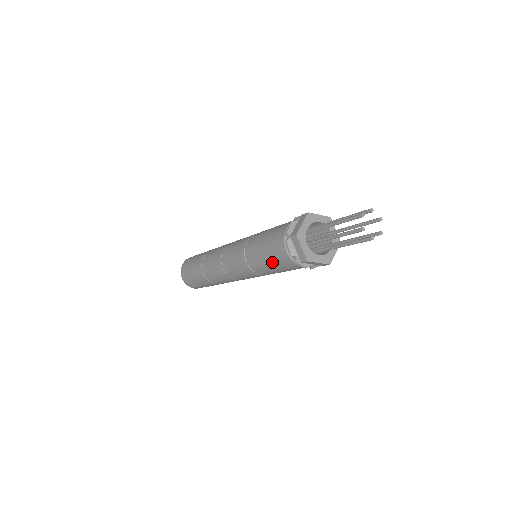
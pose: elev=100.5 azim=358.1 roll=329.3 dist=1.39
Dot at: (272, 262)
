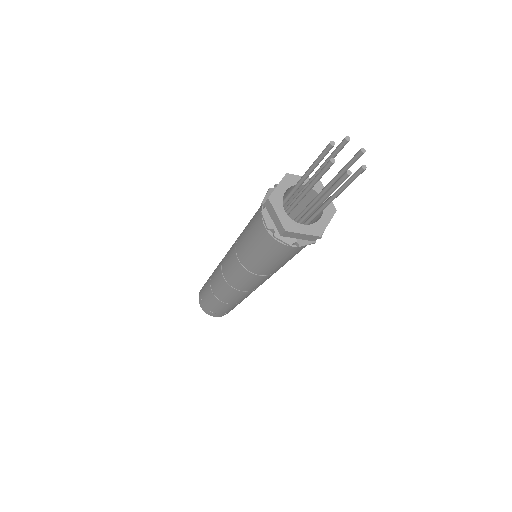
Dot at: (257, 248)
